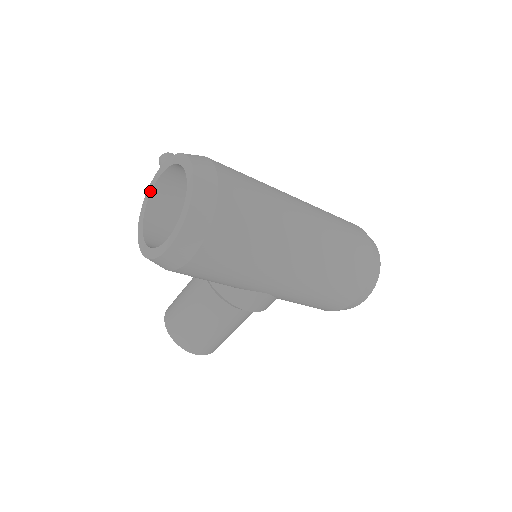
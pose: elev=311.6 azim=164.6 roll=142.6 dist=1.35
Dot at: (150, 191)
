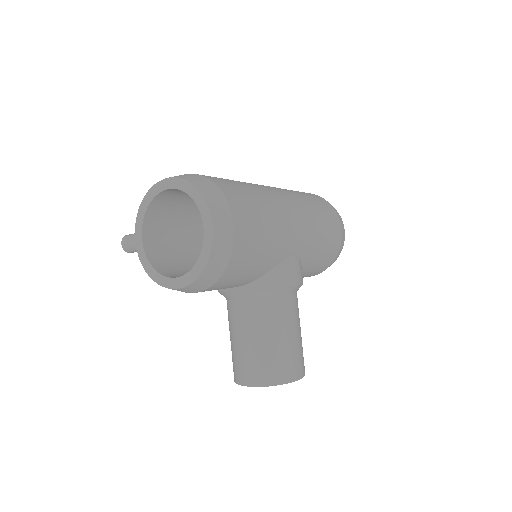
Dot at: (144, 255)
